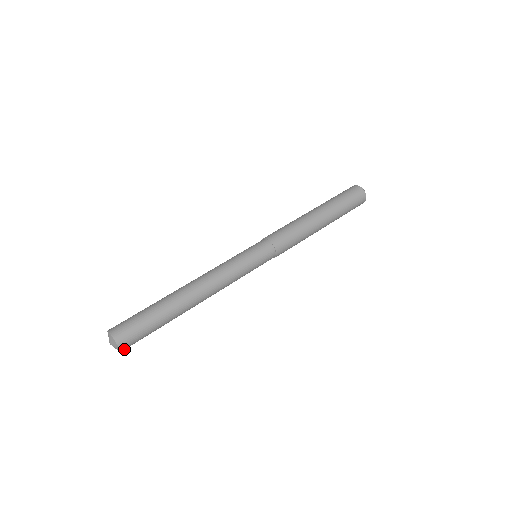
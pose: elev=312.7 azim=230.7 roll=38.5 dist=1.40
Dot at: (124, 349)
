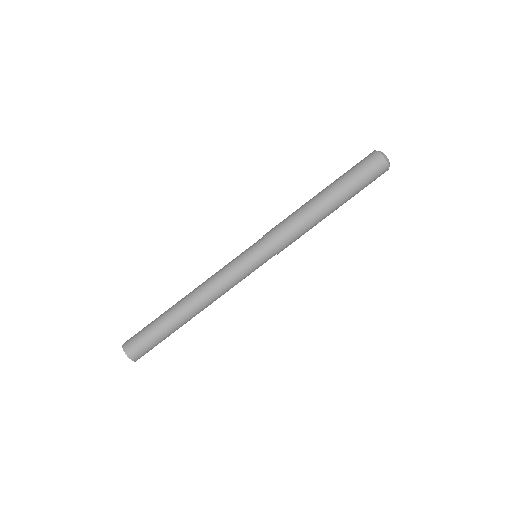
Dot at: occluded
